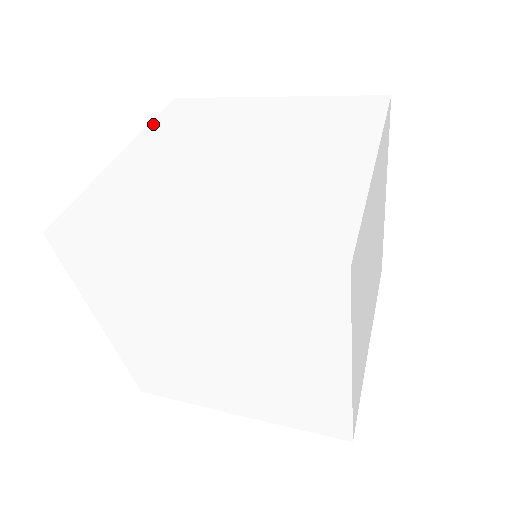
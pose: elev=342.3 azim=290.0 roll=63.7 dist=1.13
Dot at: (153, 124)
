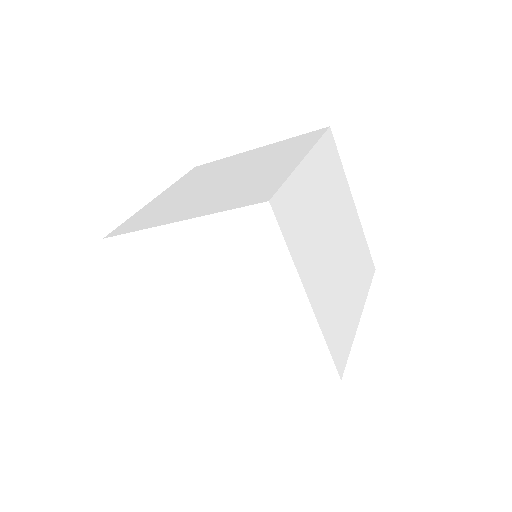
Dot at: (178, 181)
